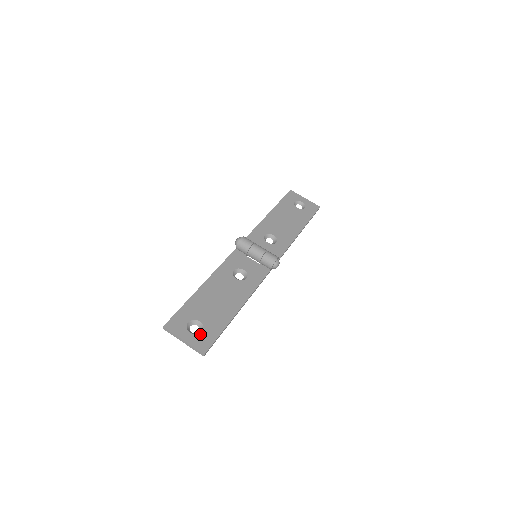
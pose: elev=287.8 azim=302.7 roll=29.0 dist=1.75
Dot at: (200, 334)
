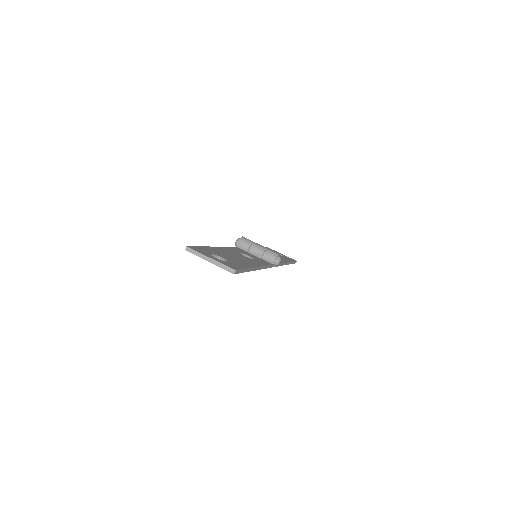
Dot at: (225, 262)
